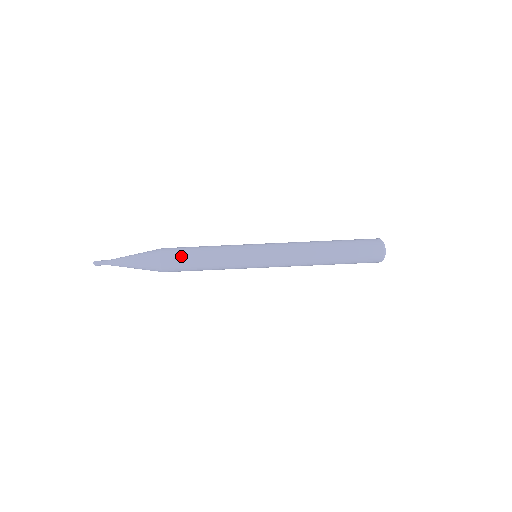
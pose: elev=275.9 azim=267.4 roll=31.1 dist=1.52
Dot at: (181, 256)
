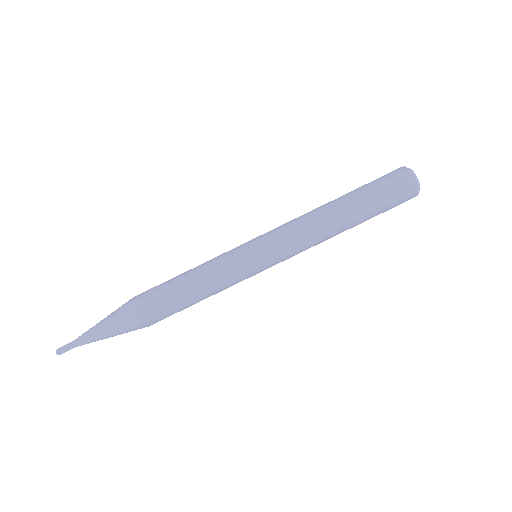
Dot at: (167, 308)
